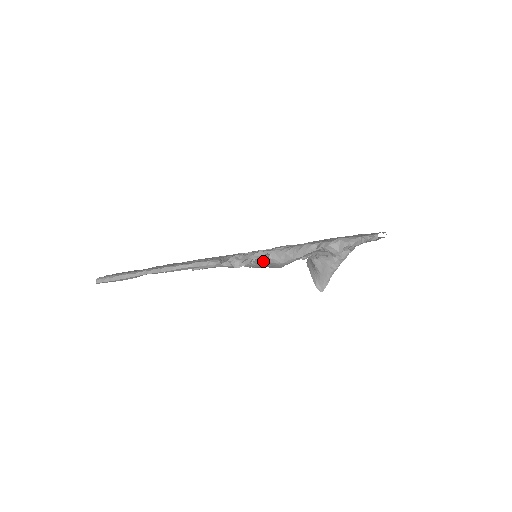
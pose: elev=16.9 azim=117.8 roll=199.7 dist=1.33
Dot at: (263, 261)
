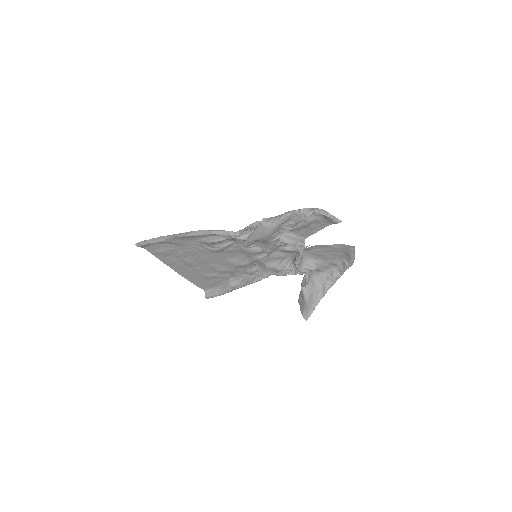
Dot at: (257, 226)
